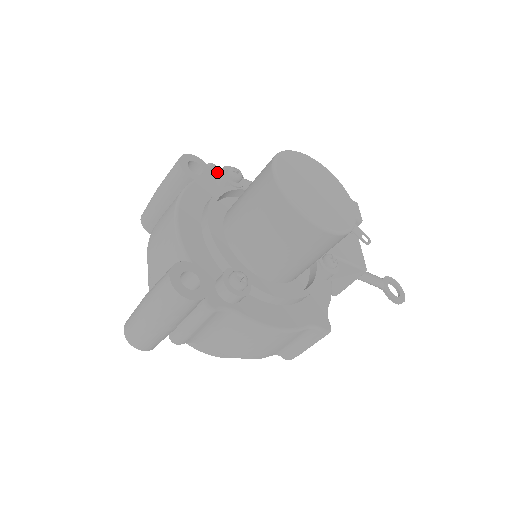
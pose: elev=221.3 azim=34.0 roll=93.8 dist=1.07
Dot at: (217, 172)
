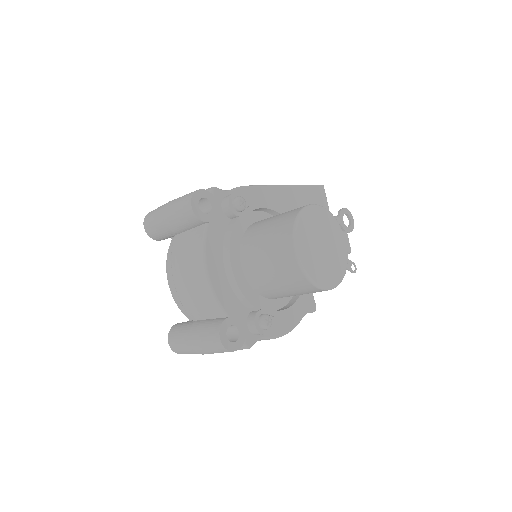
Dot at: (220, 197)
